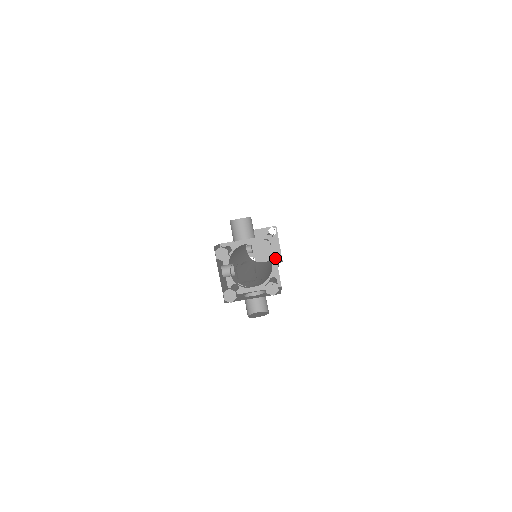
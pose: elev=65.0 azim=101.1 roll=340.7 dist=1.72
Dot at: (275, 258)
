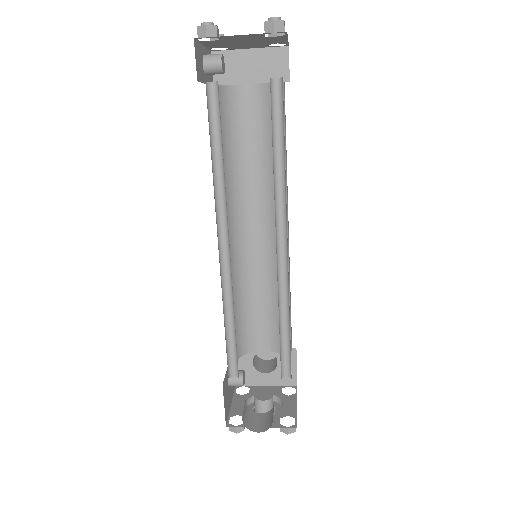
Dot at: occluded
